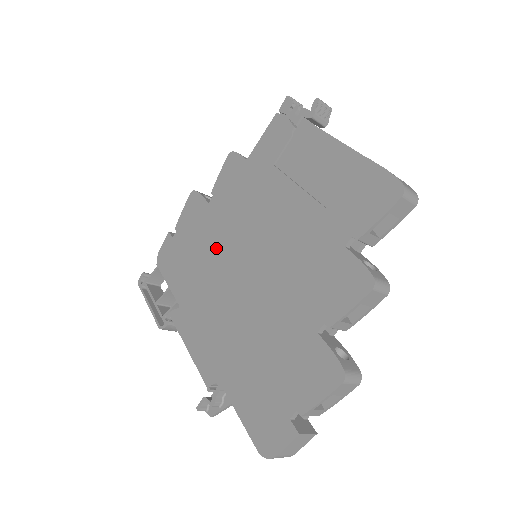
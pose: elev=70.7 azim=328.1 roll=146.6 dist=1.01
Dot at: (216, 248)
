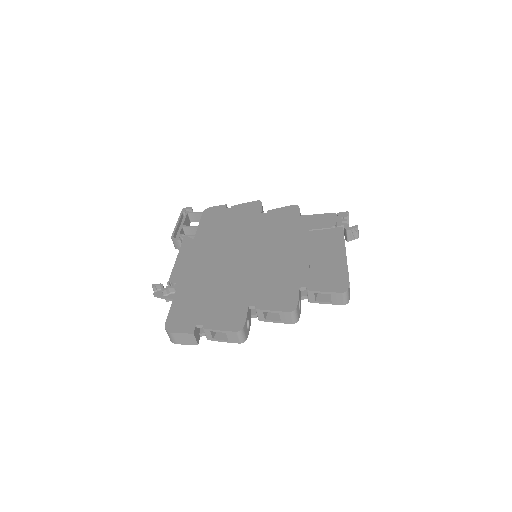
Dot at: (242, 234)
